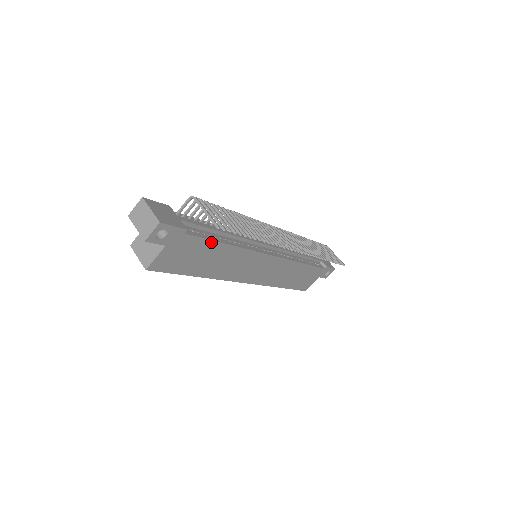
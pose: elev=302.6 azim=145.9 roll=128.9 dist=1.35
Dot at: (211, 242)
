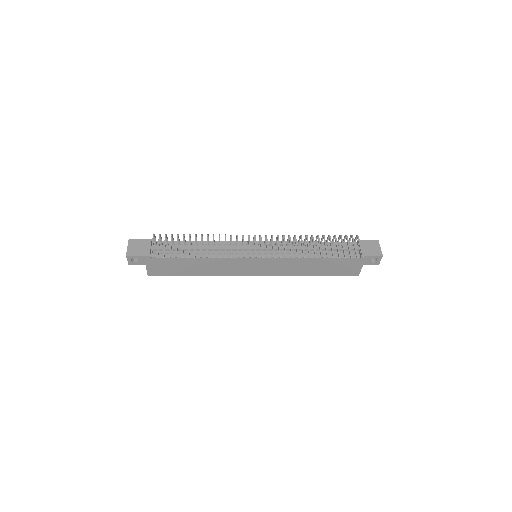
Dot at: (179, 258)
